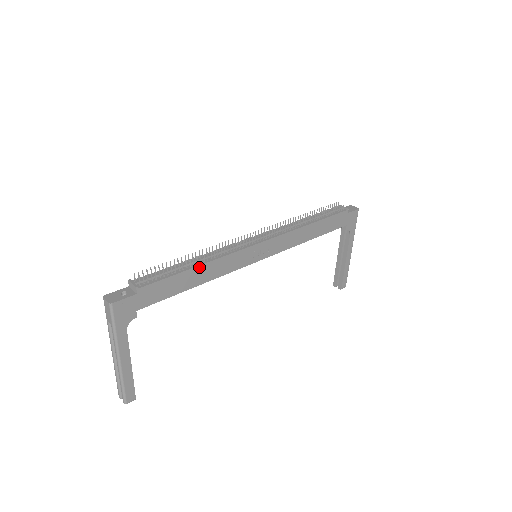
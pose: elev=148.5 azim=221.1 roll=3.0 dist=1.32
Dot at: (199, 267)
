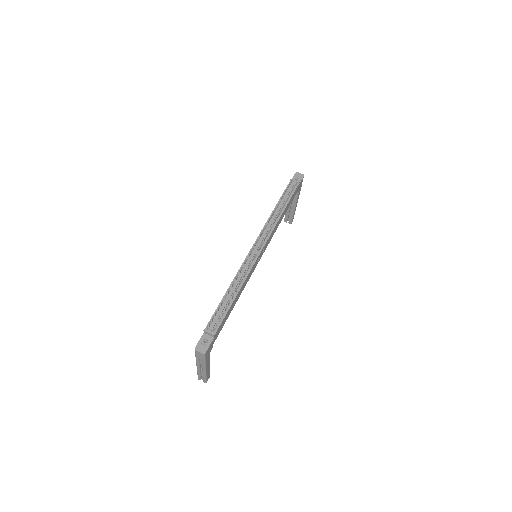
Dot at: (237, 295)
